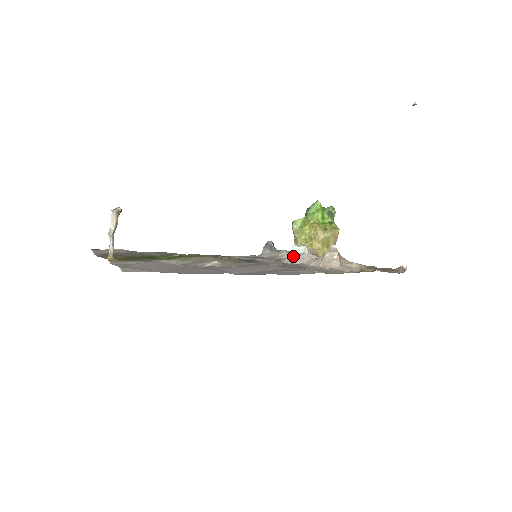
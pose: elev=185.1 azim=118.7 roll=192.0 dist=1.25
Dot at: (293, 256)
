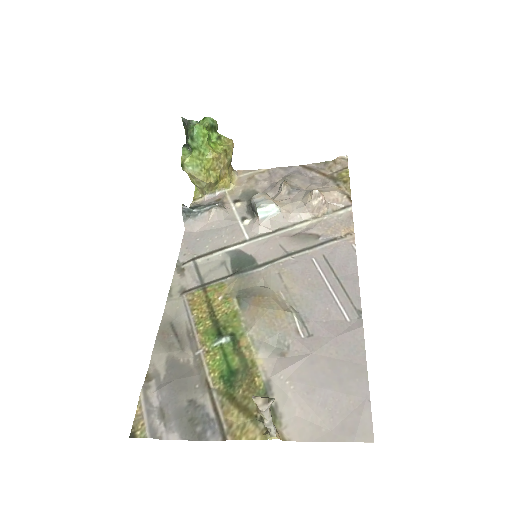
Dot at: (267, 221)
